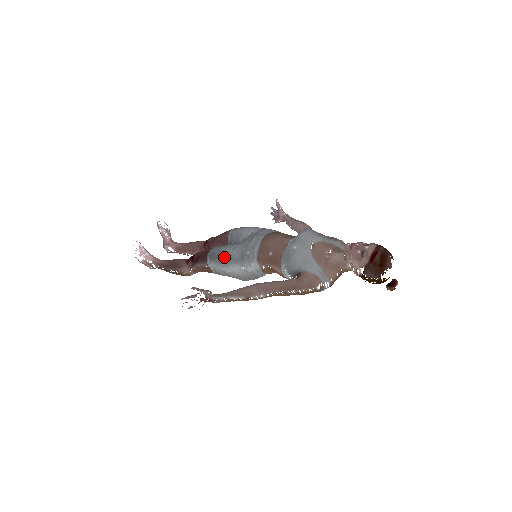
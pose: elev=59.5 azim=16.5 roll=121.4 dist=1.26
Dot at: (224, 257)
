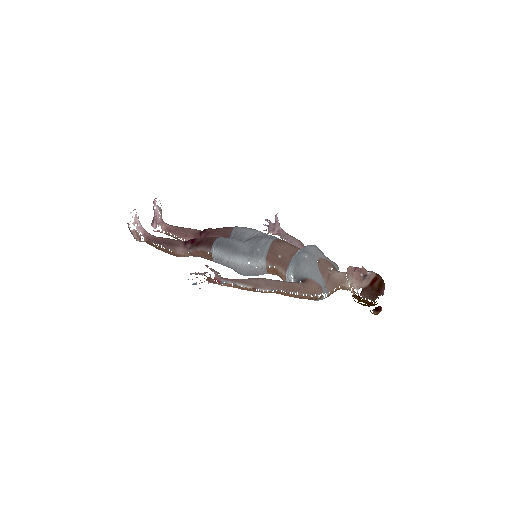
Dot at: (233, 248)
